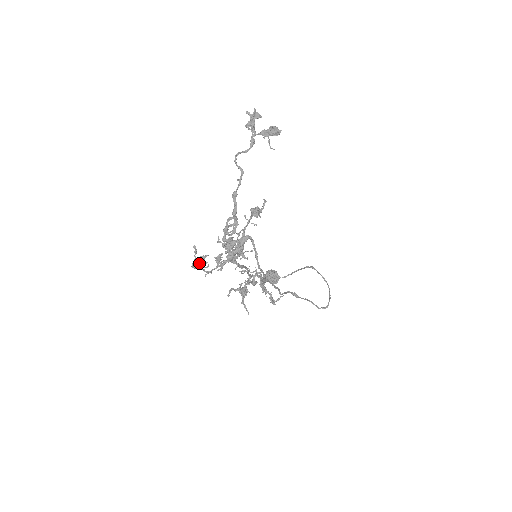
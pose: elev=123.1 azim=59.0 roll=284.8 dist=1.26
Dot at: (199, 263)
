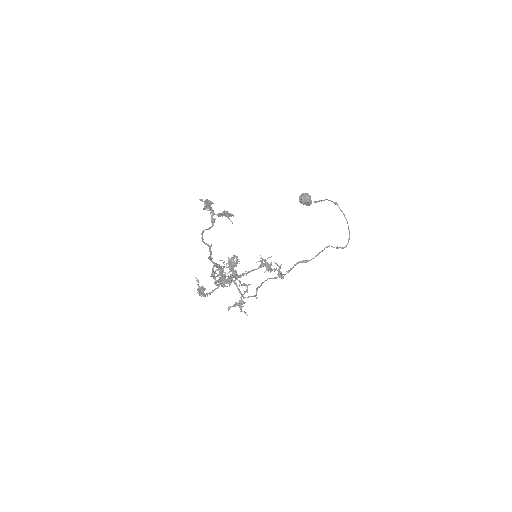
Dot at: (200, 294)
